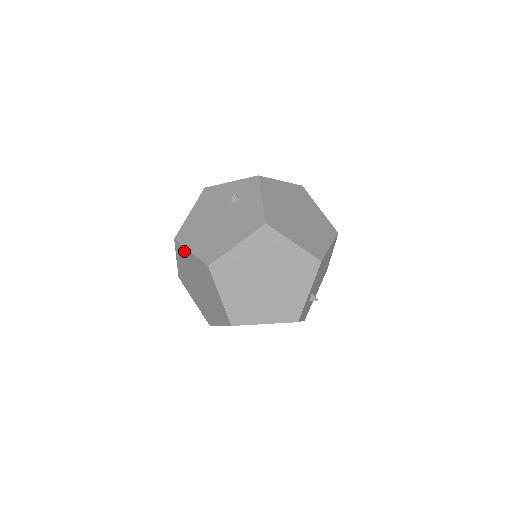
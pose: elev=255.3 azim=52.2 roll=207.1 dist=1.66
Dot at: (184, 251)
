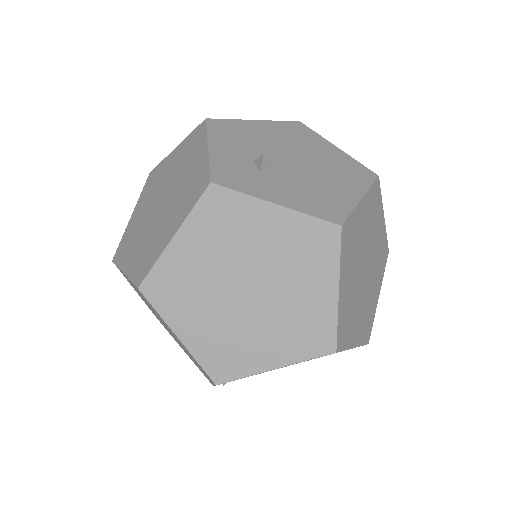
Dot at: occluded
